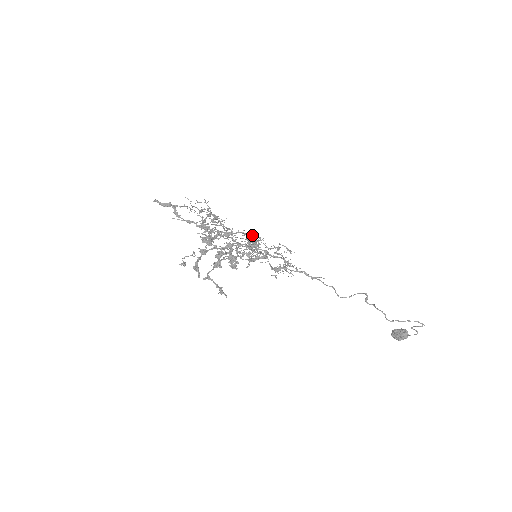
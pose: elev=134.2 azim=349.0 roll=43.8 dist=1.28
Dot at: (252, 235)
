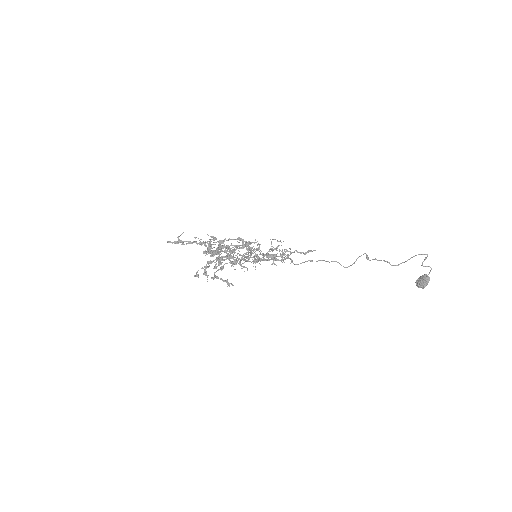
Dot at: (256, 249)
